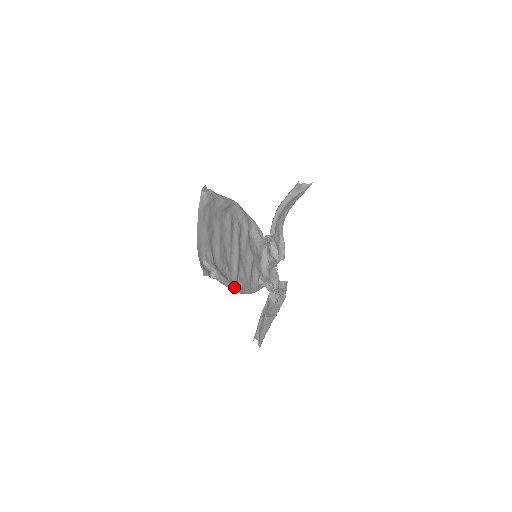
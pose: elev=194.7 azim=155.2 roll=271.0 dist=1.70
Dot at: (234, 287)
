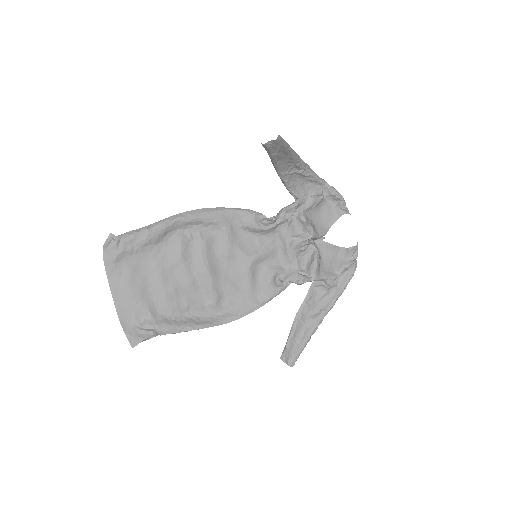
Dot at: (205, 326)
